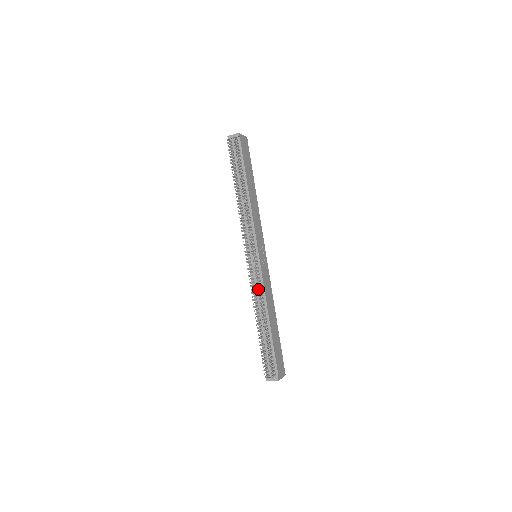
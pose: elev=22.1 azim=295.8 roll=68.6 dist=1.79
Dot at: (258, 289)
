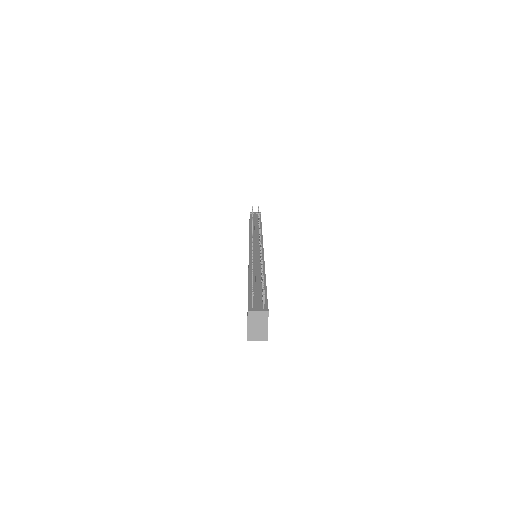
Dot at: (261, 251)
